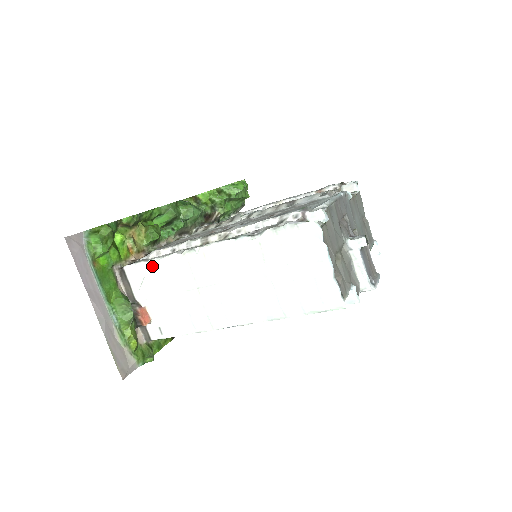
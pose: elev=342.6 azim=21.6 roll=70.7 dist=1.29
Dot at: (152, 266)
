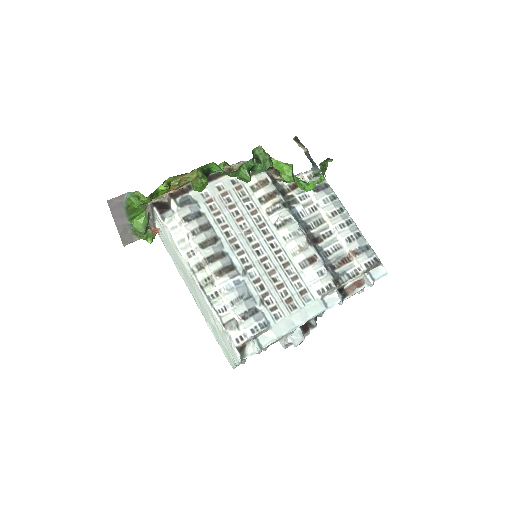
Dot at: (169, 231)
